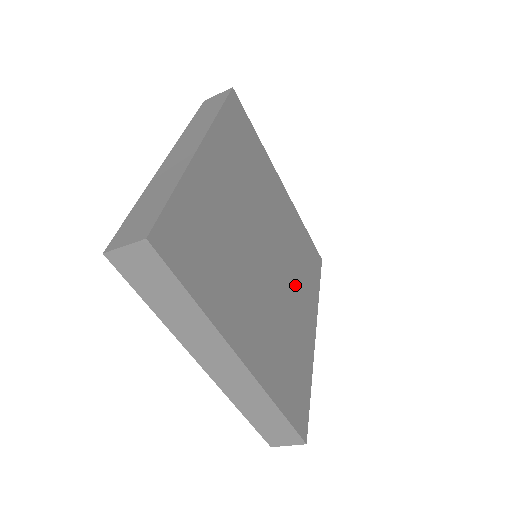
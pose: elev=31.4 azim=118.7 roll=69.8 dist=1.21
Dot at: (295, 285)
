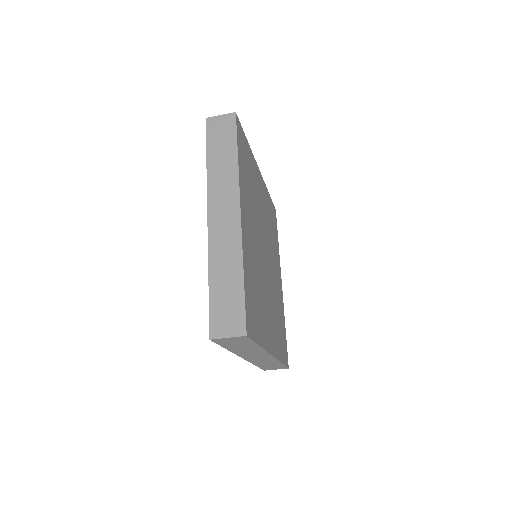
Dot at: (273, 259)
